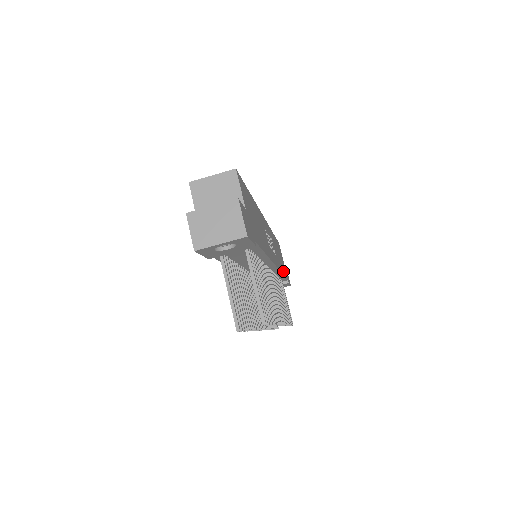
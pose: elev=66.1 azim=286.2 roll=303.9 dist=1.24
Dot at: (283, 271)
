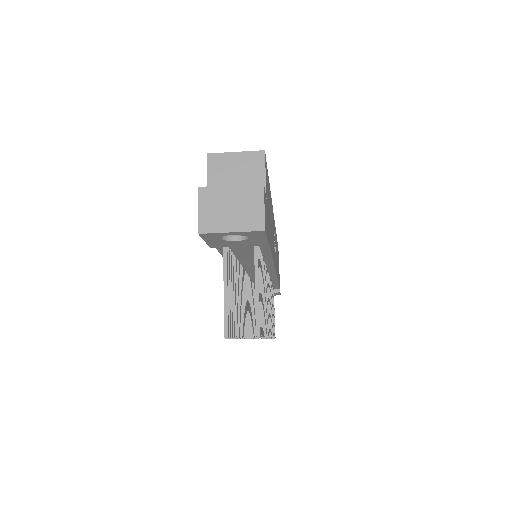
Dot at: (278, 278)
